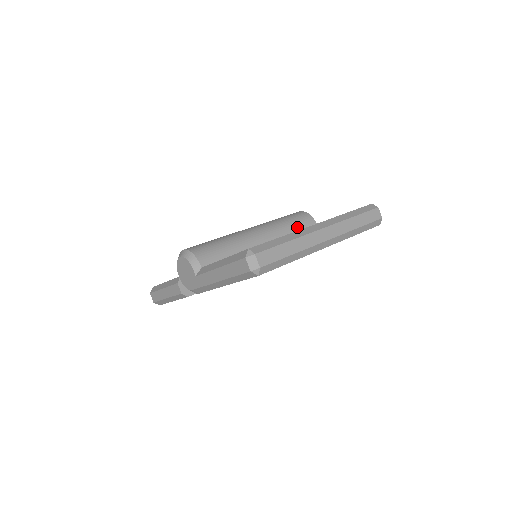
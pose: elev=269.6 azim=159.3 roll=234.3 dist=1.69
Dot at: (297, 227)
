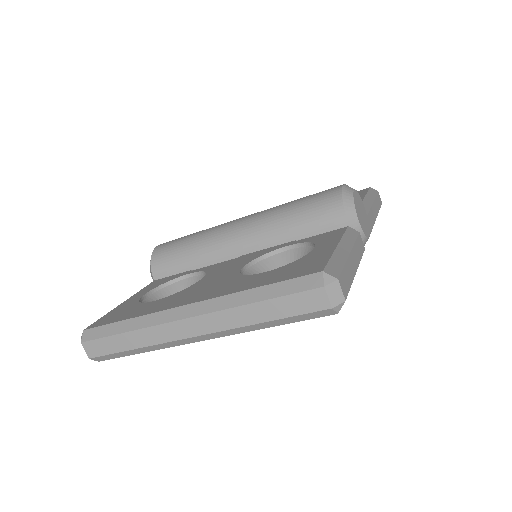
Dot at: (304, 229)
